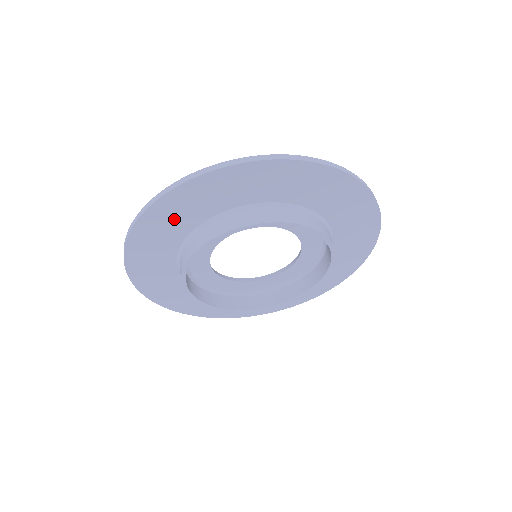
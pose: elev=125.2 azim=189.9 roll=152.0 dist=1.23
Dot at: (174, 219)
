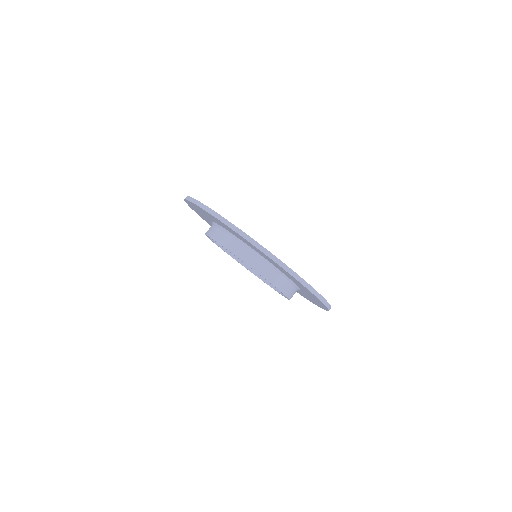
Dot at: (252, 246)
